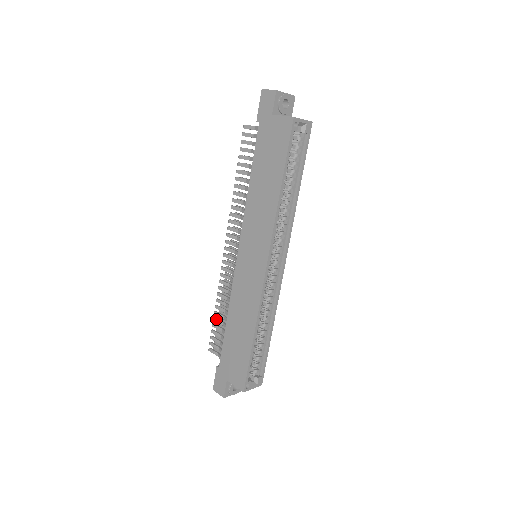
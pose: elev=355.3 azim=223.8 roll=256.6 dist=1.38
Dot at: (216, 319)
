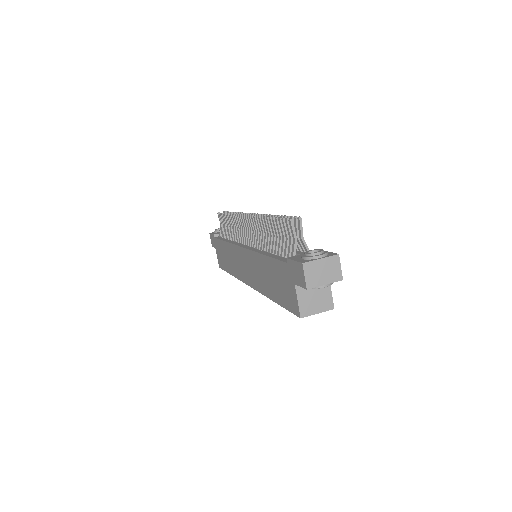
Dot at: (225, 217)
